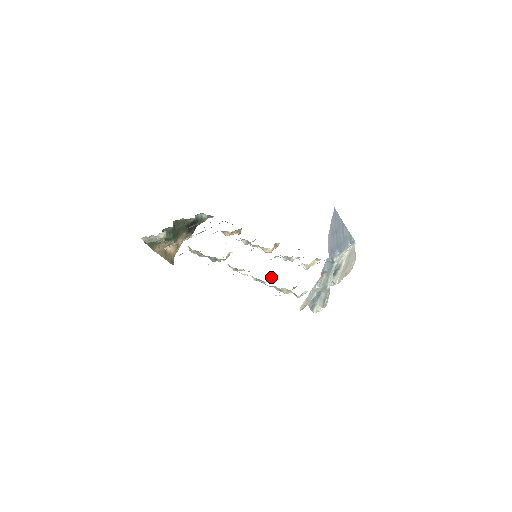
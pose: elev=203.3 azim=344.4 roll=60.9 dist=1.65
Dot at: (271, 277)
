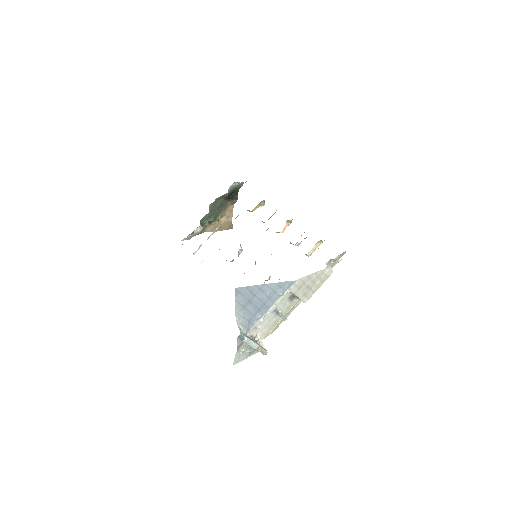
Dot at: (267, 280)
